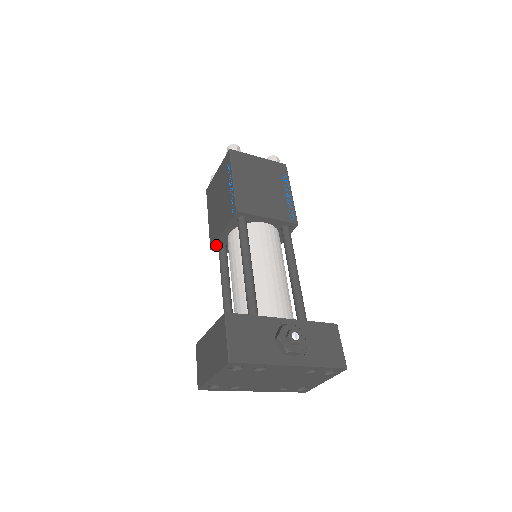
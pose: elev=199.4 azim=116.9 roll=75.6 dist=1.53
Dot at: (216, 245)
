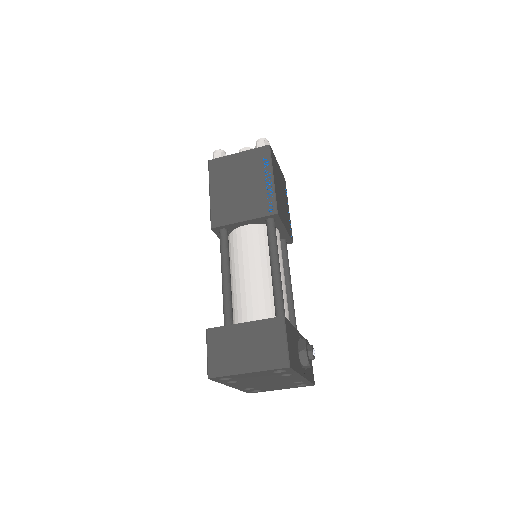
Dot at: (221, 227)
